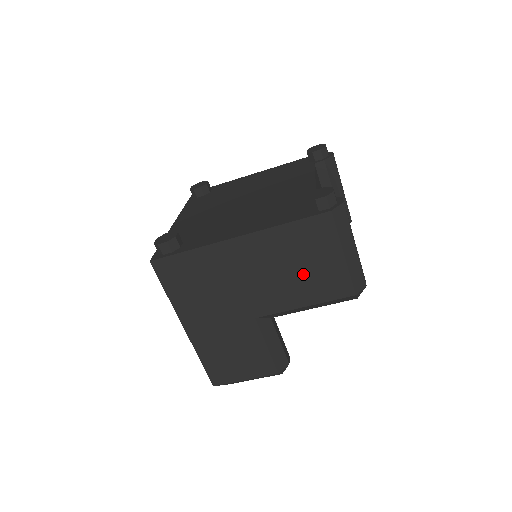
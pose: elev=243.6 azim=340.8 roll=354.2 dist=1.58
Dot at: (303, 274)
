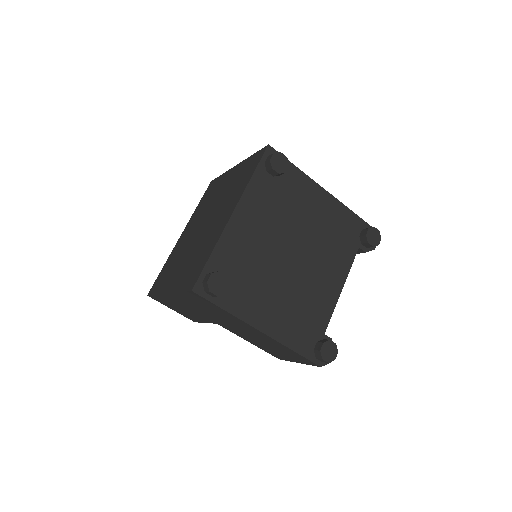
Dot at: (269, 347)
